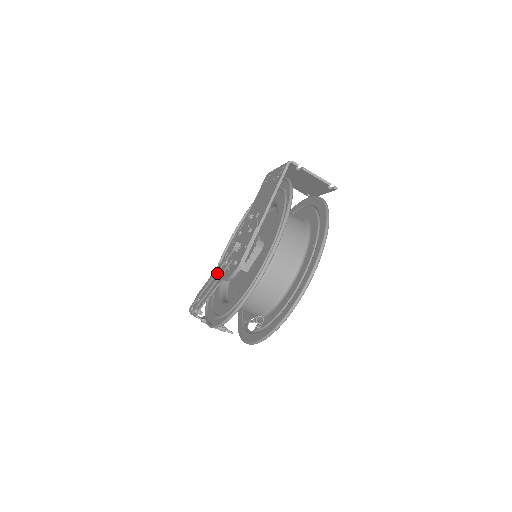
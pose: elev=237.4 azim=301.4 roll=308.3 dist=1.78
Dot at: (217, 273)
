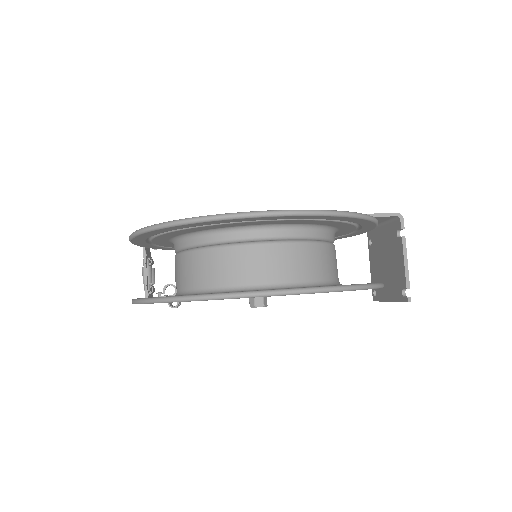
Dot at: occluded
